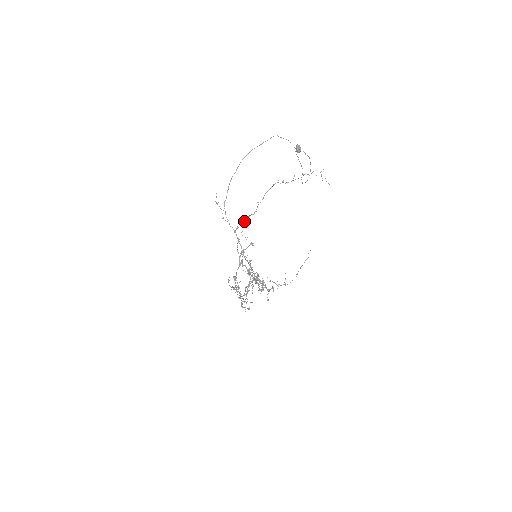
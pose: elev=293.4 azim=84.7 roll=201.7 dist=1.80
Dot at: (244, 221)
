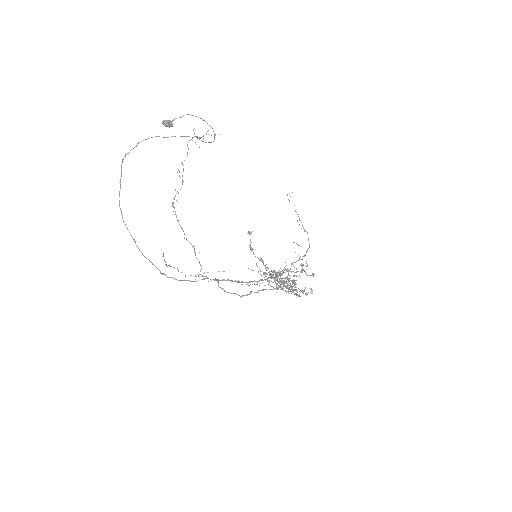
Dot at: occluded
